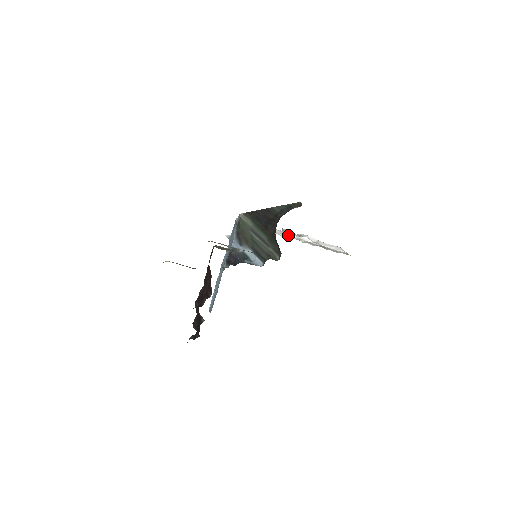
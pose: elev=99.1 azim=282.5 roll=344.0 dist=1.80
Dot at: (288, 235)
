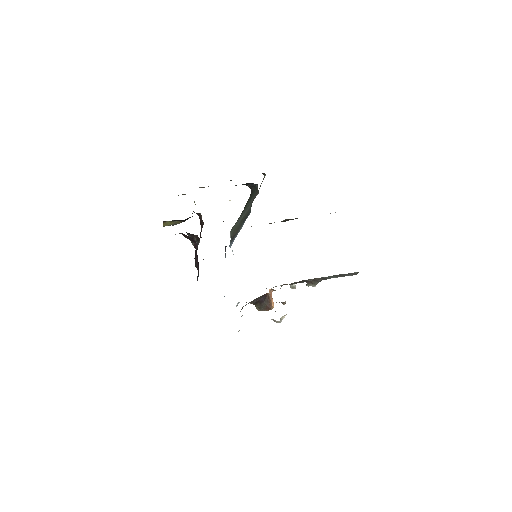
Dot at: occluded
